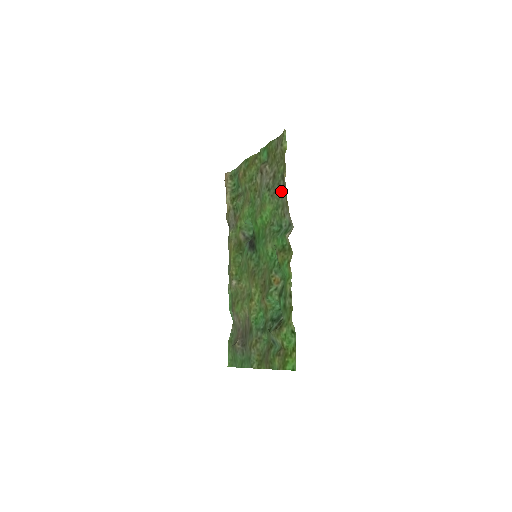
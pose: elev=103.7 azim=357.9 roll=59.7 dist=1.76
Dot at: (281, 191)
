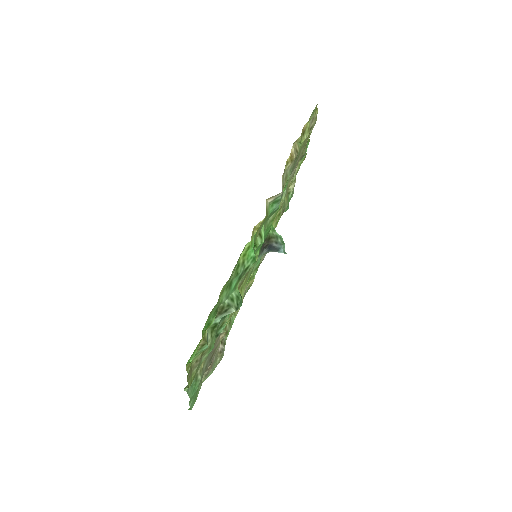
Dot at: occluded
